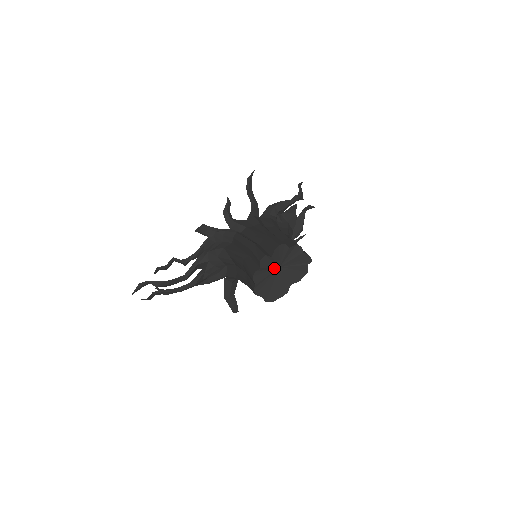
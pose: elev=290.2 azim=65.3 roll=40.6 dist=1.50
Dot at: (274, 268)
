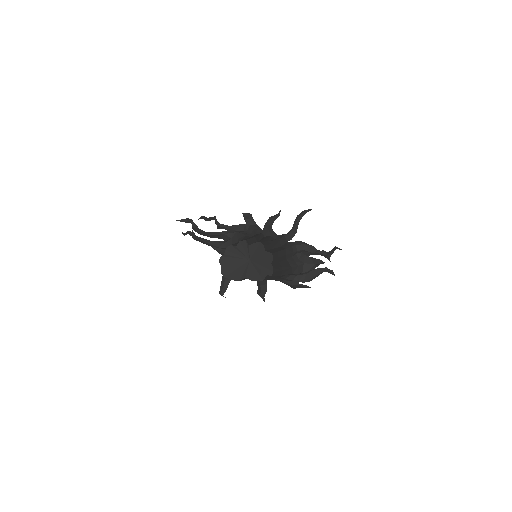
Dot at: (246, 256)
